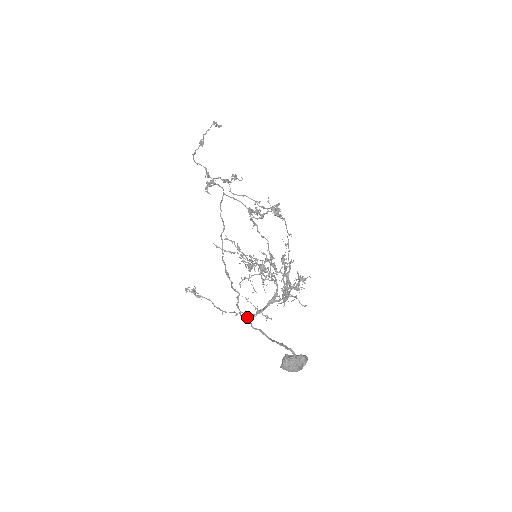
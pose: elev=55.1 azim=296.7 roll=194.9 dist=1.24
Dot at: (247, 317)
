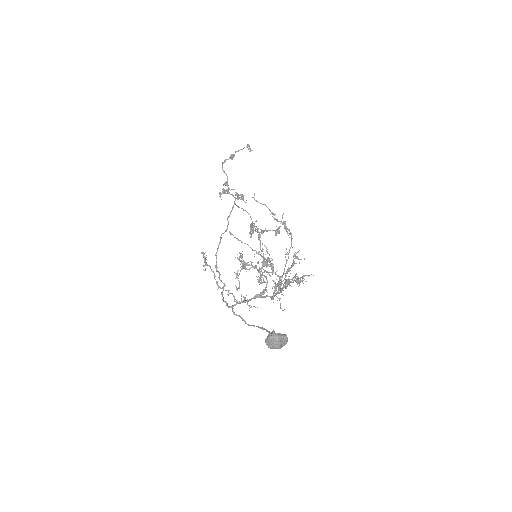
Dot at: (236, 300)
